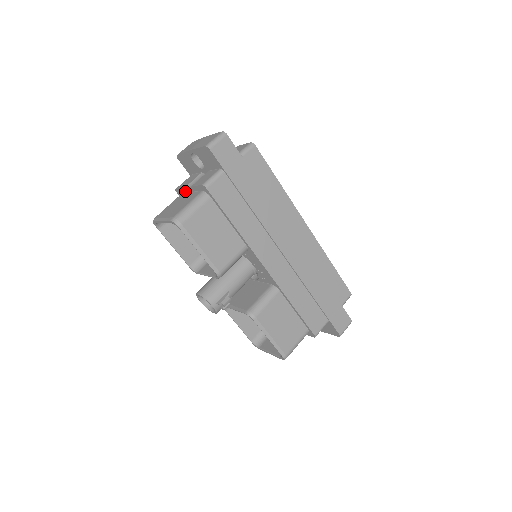
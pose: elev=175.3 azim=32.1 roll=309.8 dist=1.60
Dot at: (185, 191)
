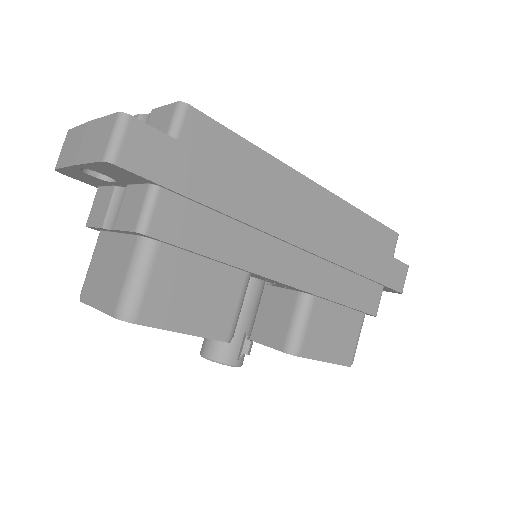
Dot at: (105, 230)
